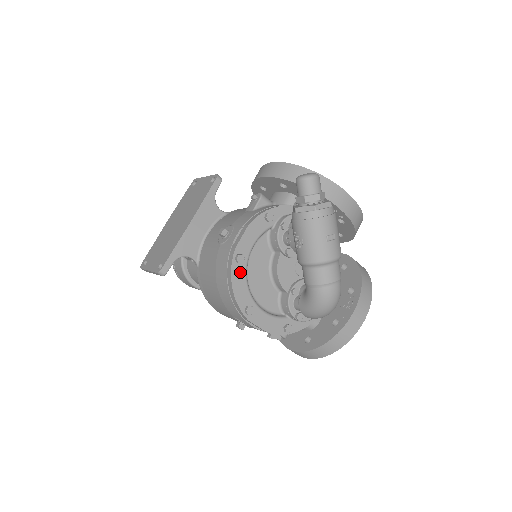
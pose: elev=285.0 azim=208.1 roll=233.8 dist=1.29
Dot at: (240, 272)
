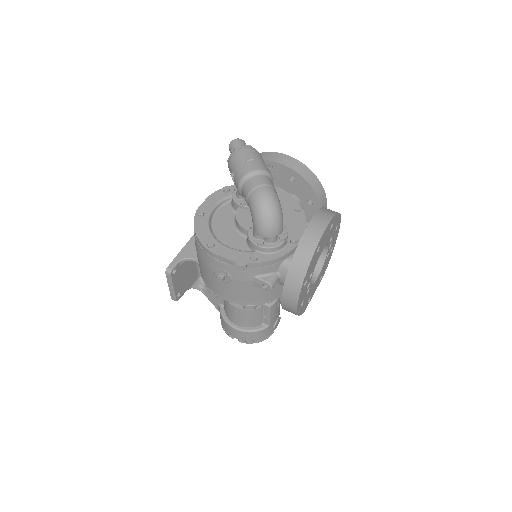
Dot at: (202, 222)
